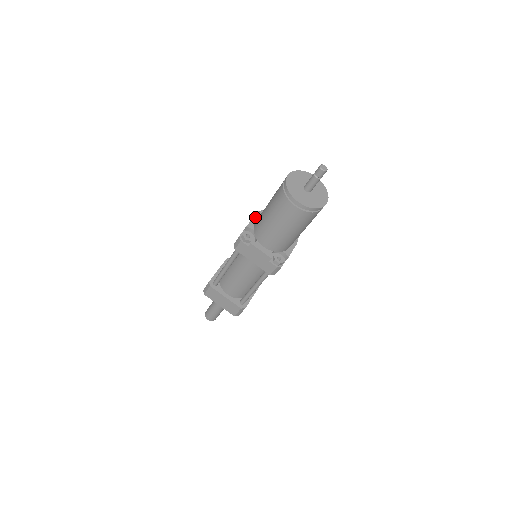
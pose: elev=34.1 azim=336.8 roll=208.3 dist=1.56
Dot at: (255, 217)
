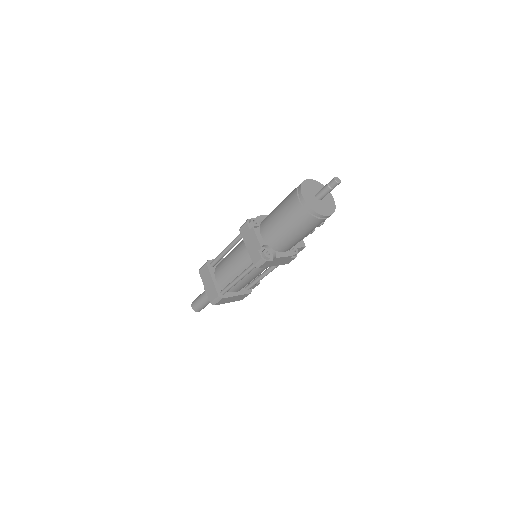
Dot at: occluded
